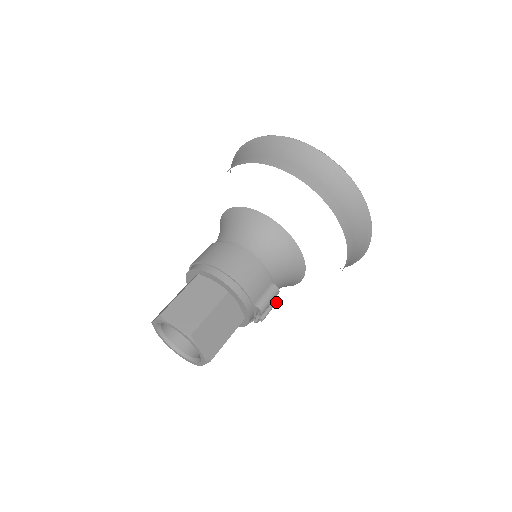
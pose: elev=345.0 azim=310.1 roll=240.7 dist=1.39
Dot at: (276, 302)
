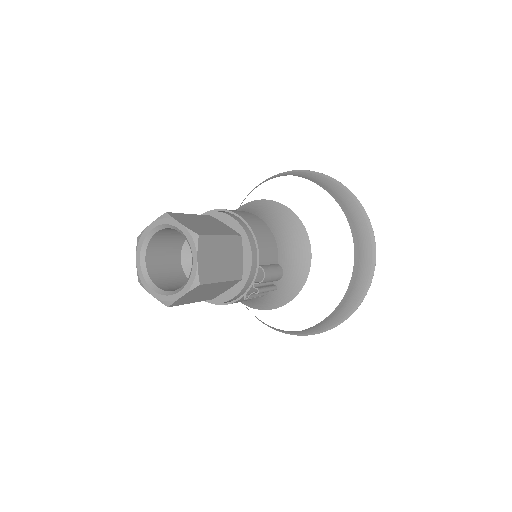
Dot at: (274, 288)
